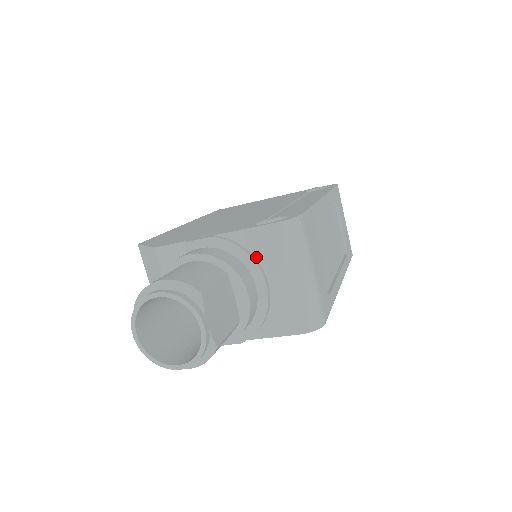
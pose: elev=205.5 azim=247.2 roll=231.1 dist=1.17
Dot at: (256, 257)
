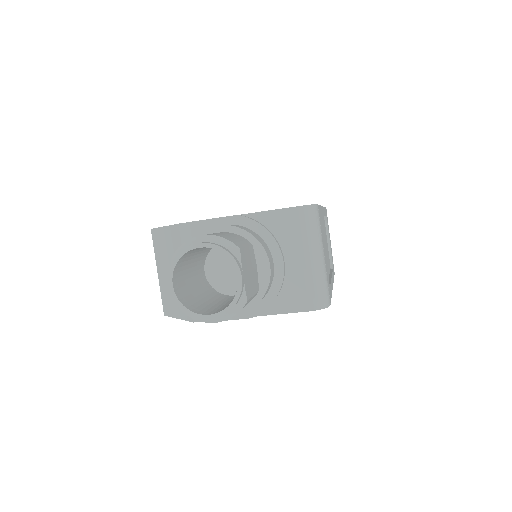
Dot at: (276, 237)
